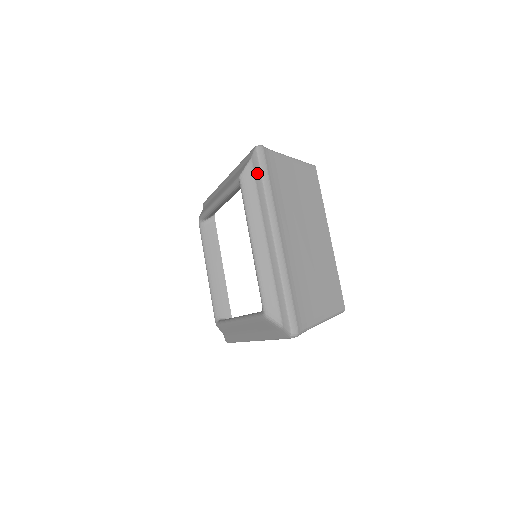
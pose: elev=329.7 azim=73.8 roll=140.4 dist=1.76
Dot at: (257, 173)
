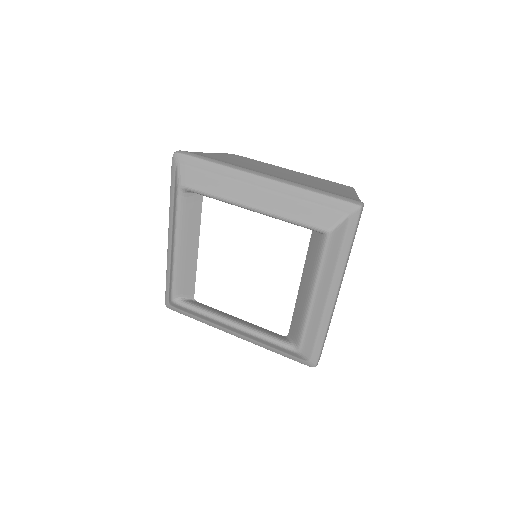
Dot at: (349, 234)
